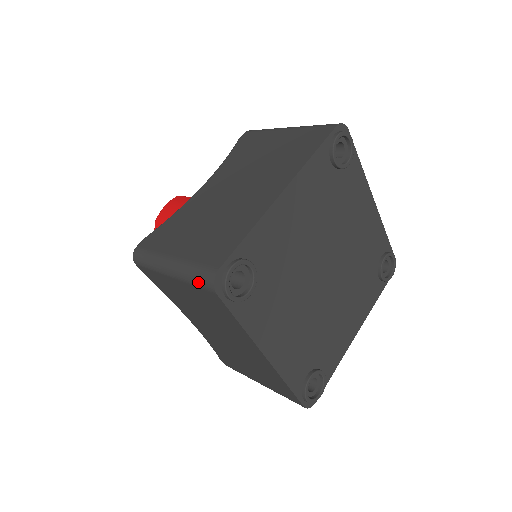
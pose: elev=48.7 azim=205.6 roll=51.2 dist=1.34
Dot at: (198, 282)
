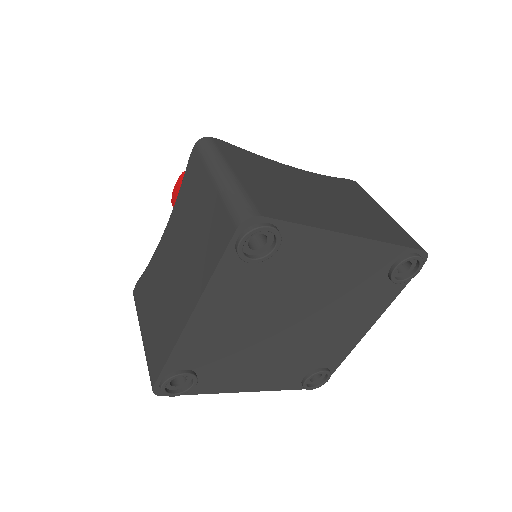
Dot at: occluded
